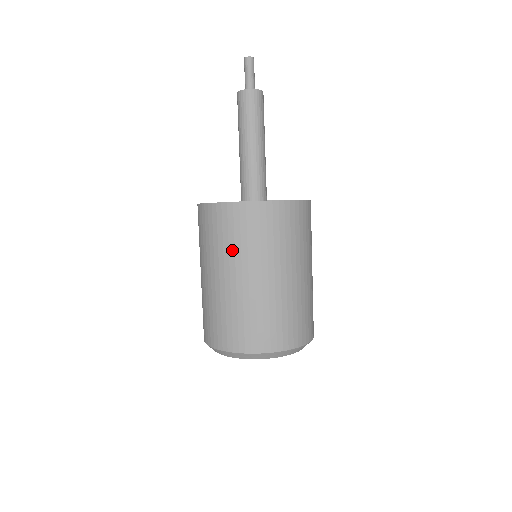
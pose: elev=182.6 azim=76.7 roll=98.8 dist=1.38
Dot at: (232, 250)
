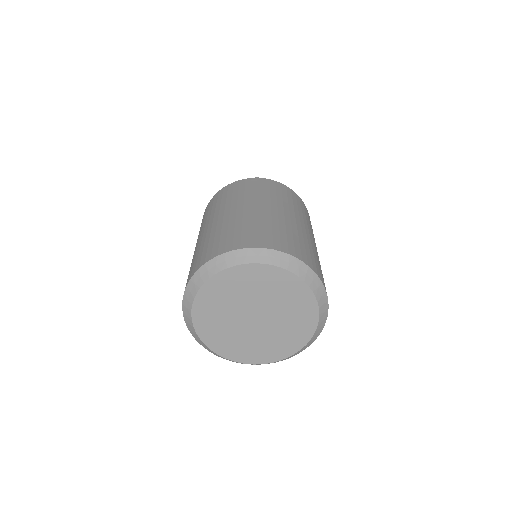
Dot at: (235, 198)
